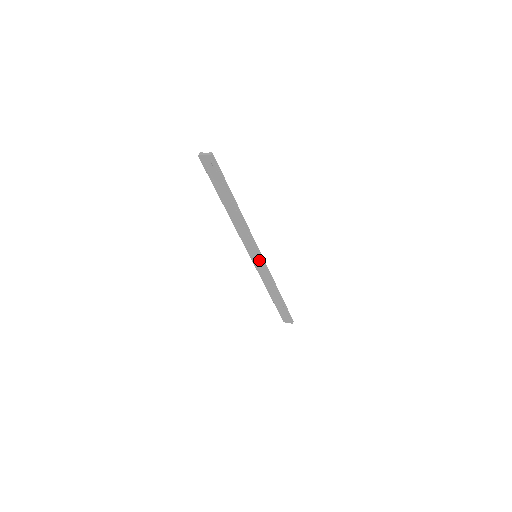
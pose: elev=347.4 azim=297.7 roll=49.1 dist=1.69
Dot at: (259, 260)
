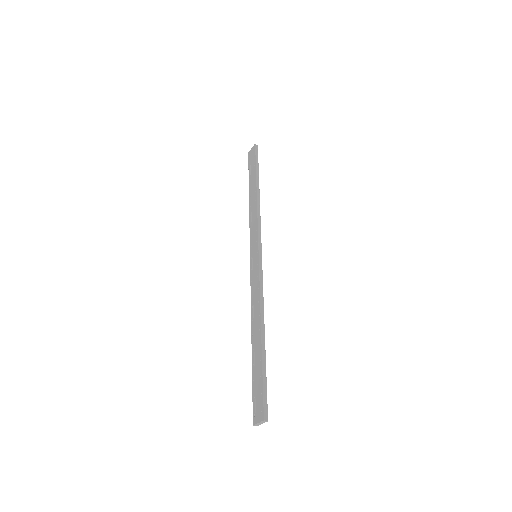
Dot at: (256, 258)
